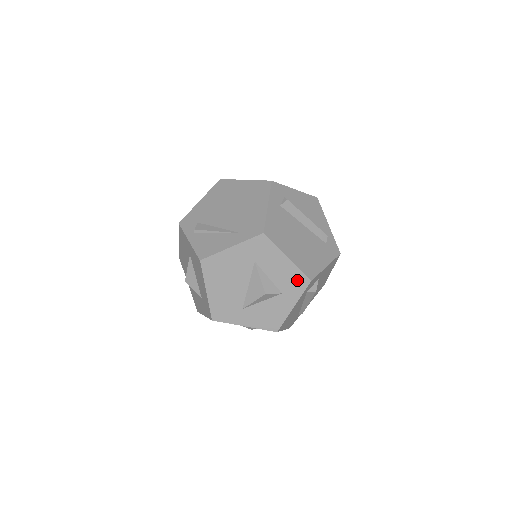
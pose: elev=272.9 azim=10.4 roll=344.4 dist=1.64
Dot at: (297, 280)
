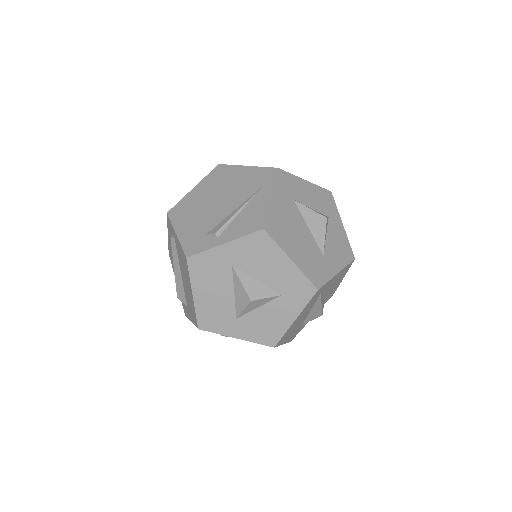
Dot at: (325, 197)
